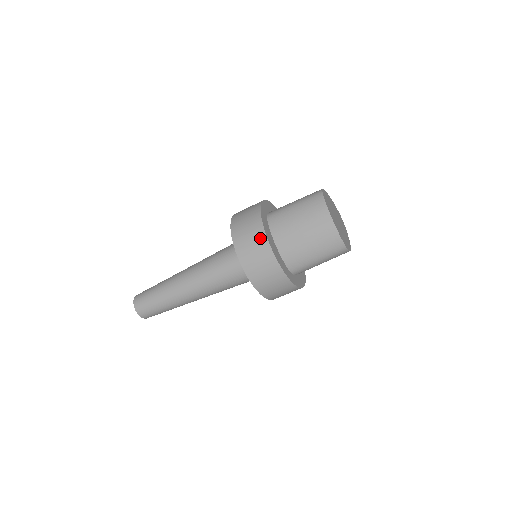
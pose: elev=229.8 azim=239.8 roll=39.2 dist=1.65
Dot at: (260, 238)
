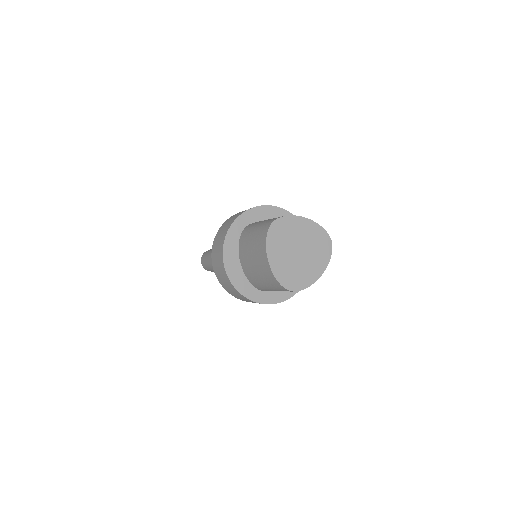
Dot at: (220, 257)
